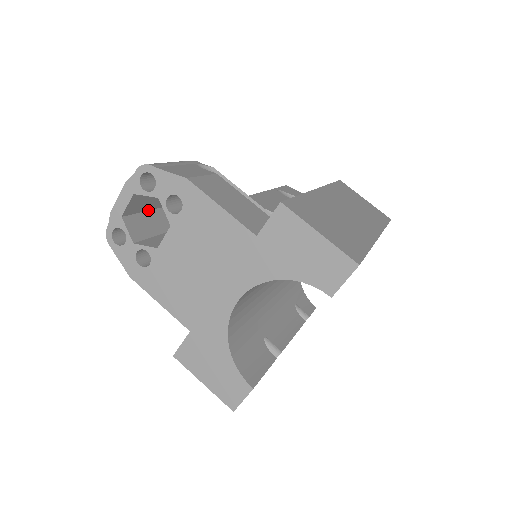
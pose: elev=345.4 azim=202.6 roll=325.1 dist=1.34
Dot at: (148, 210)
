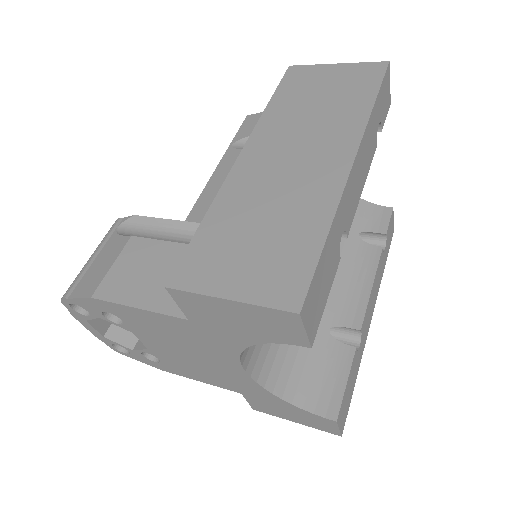
Dot at: occluded
